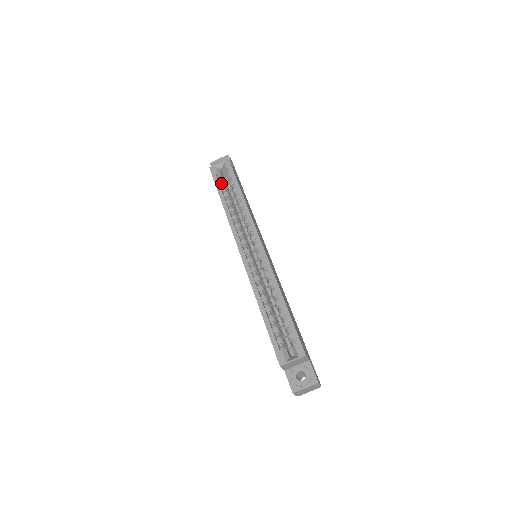
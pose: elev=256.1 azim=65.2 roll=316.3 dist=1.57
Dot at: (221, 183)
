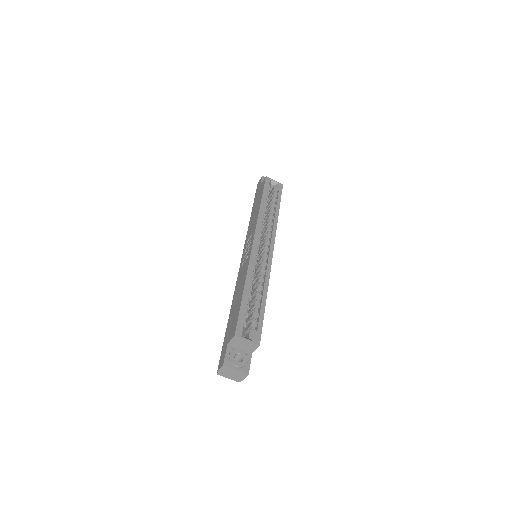
Dot at: (267, 192)
